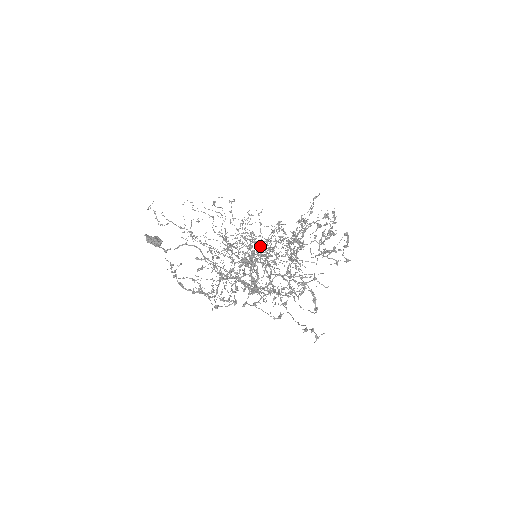
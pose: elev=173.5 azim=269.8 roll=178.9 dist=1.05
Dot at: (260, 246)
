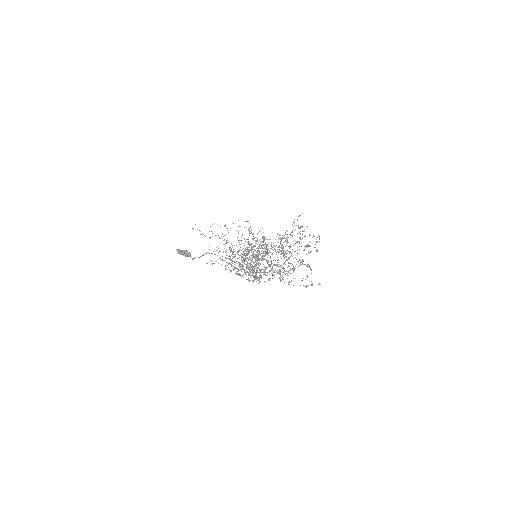
Dot at: (246, 254)
